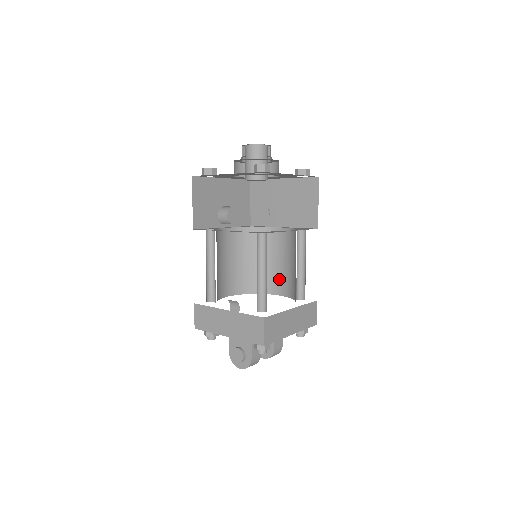
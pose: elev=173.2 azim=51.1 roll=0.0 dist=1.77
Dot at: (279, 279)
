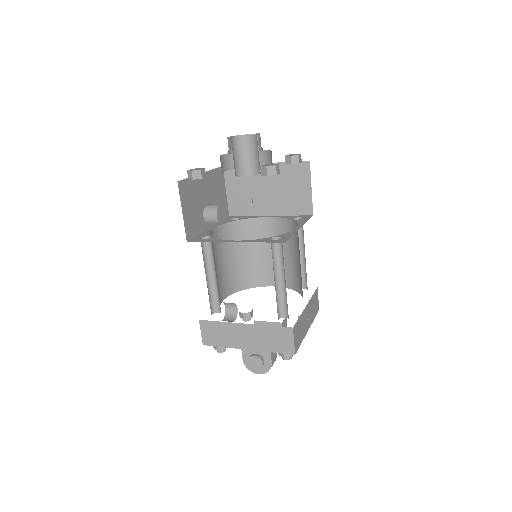
Dot at: (273, 270)
